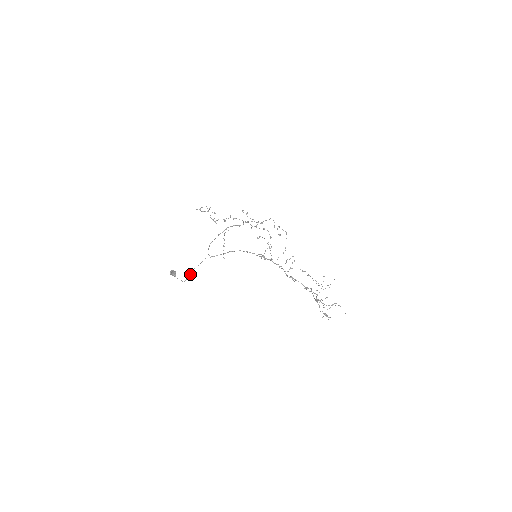
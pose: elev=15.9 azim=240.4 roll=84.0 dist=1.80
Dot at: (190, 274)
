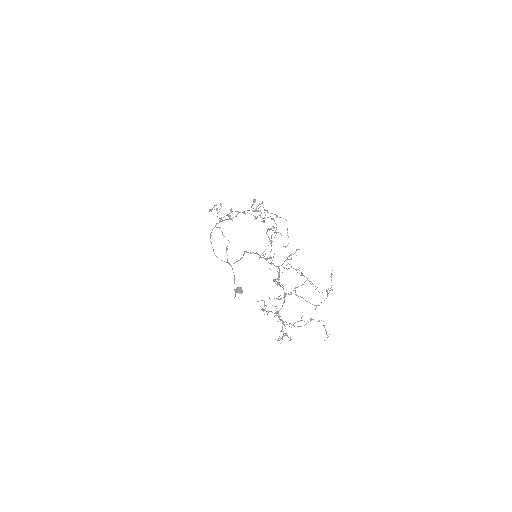
Dot at: occluded
